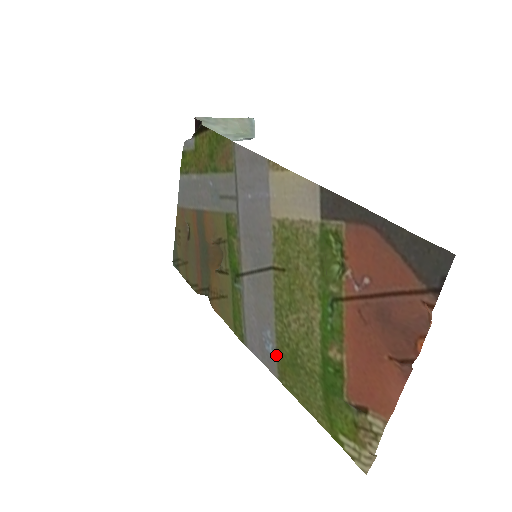
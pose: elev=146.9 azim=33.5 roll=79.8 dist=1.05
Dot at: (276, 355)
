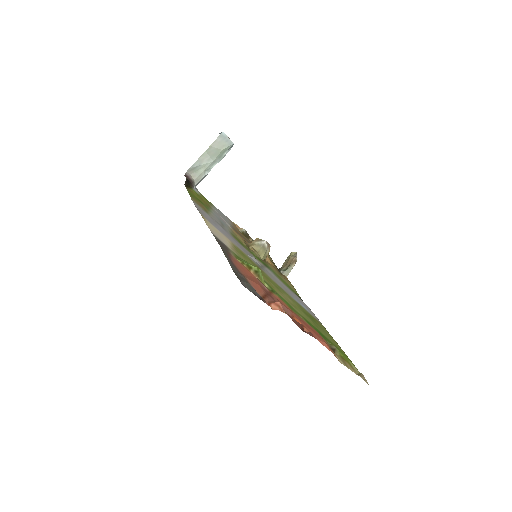
Dot at: (308, 312)
